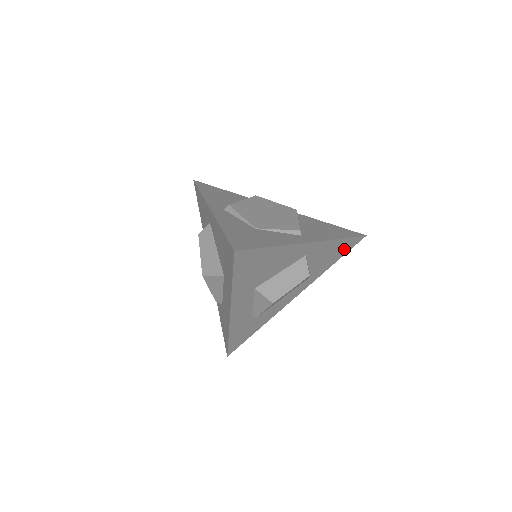
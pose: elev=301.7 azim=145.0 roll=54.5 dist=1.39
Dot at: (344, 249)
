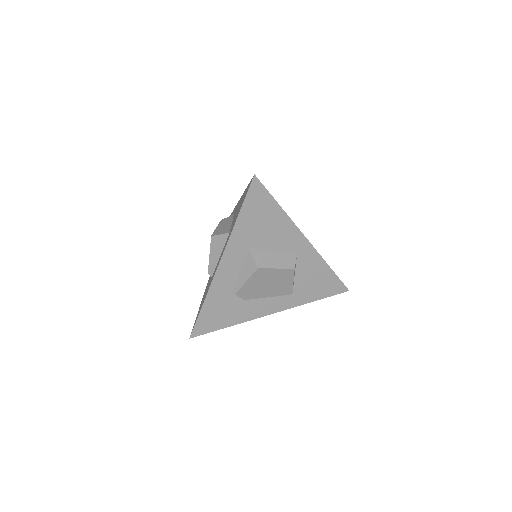
Dot at: (328, 288)
